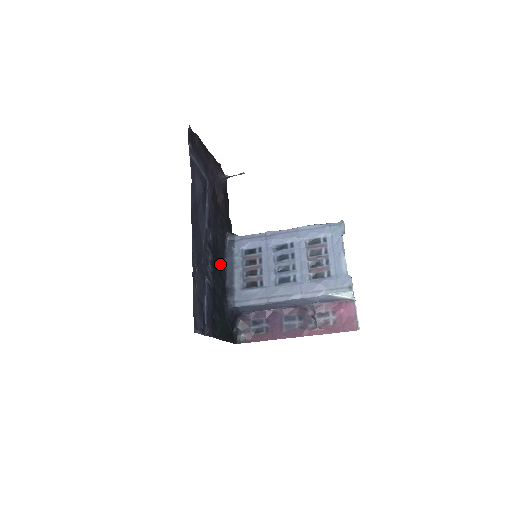
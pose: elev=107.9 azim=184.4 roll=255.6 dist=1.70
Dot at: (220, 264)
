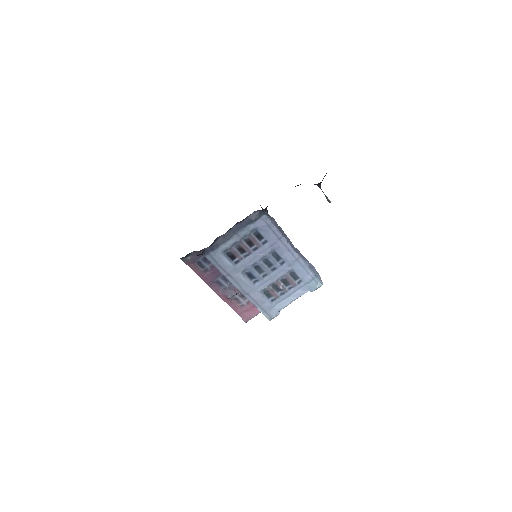
Dot at: occluded
